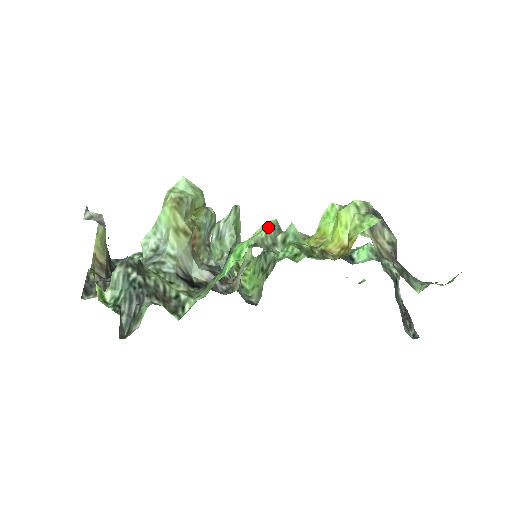
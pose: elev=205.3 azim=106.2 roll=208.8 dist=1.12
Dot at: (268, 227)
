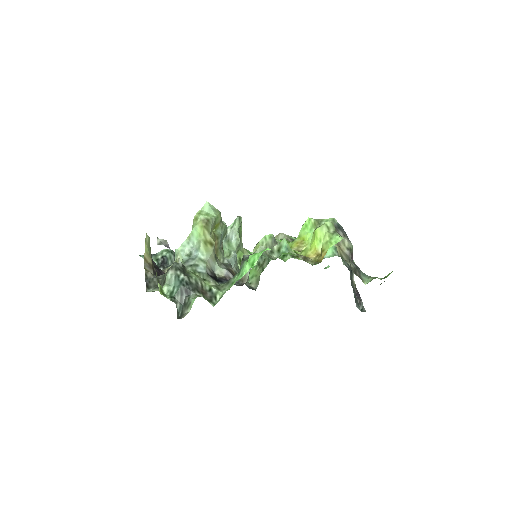
Dot at: (267, 239)
